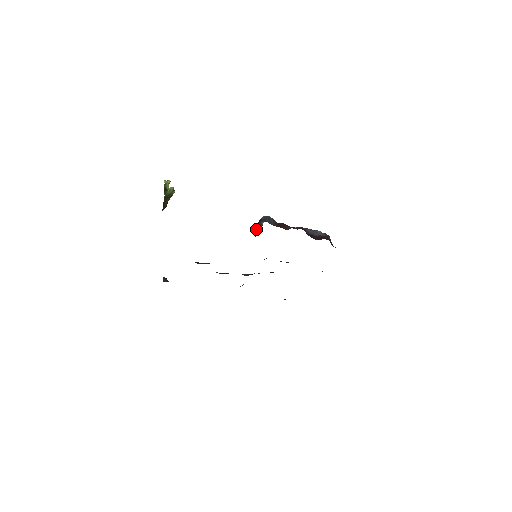
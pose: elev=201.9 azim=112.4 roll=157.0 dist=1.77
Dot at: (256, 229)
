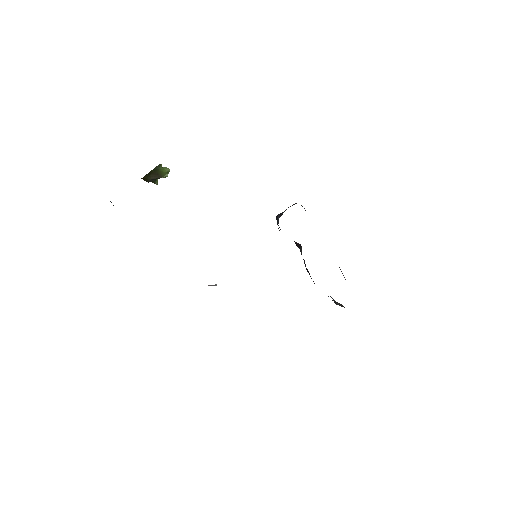
Dot at: (288, 207)
